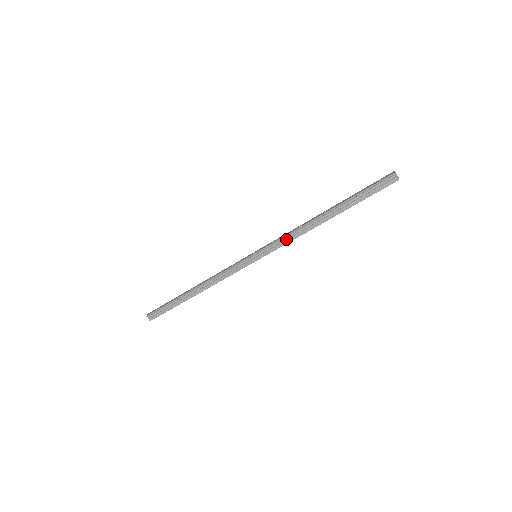
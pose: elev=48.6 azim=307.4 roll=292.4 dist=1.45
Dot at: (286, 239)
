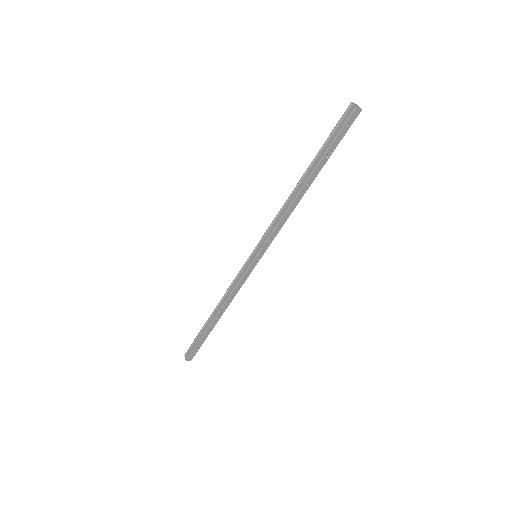
Dot at: (274, 224)
